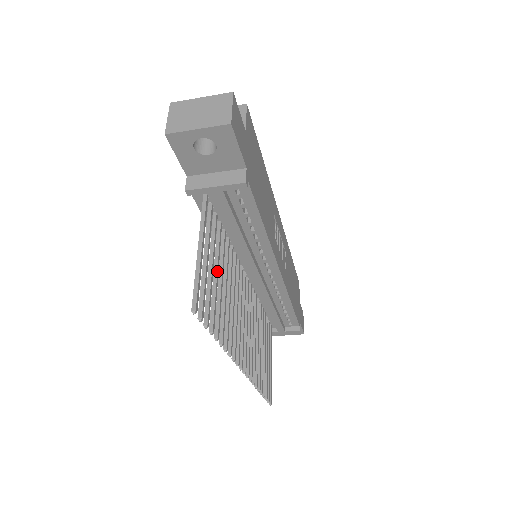
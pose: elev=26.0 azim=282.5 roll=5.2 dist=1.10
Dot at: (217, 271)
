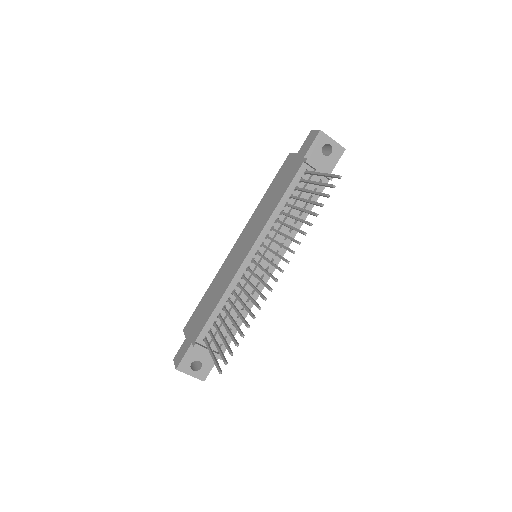
Dot at: (306, 200)
